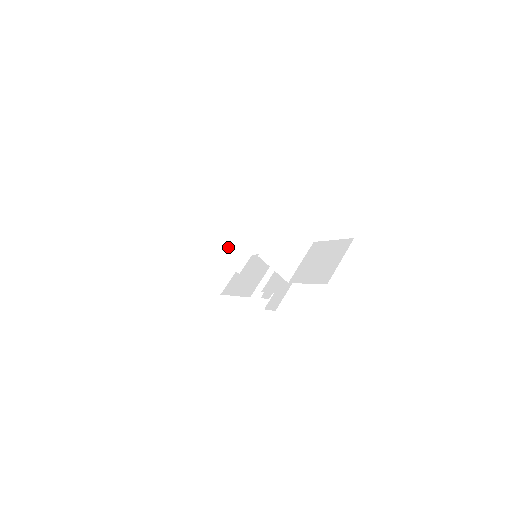
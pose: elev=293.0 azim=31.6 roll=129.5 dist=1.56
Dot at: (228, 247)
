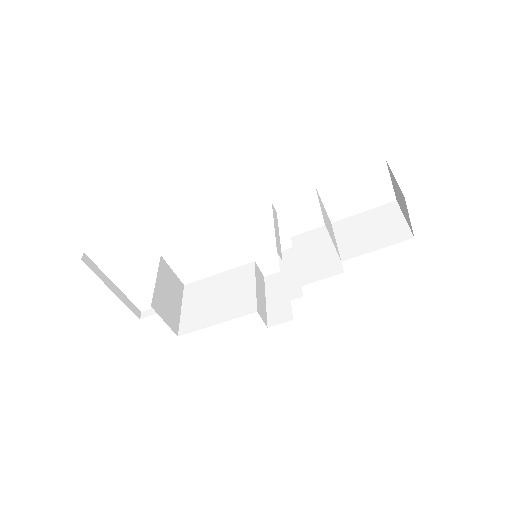
Dot at: (168, 273)
